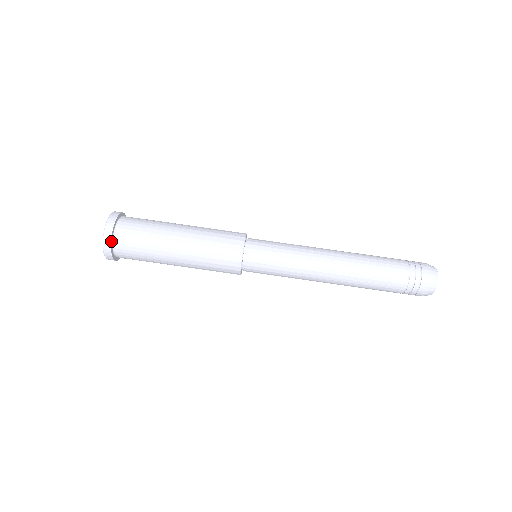
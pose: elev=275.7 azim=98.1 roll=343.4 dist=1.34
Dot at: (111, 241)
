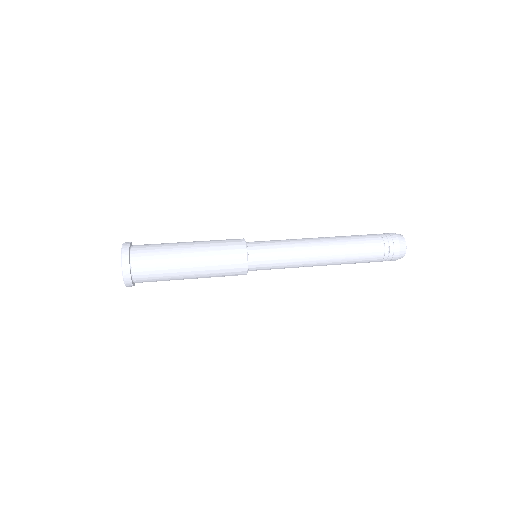
Dot at: (129, 257)
